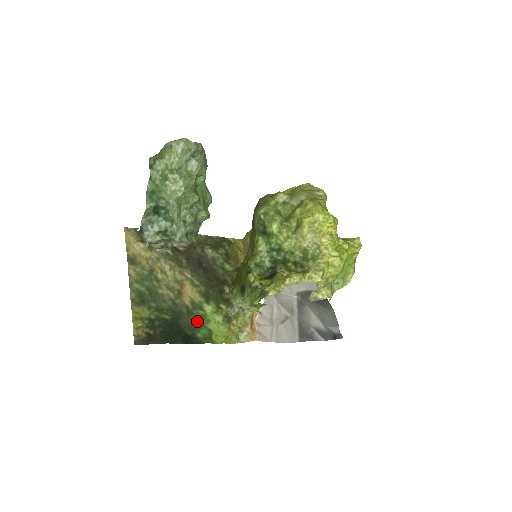
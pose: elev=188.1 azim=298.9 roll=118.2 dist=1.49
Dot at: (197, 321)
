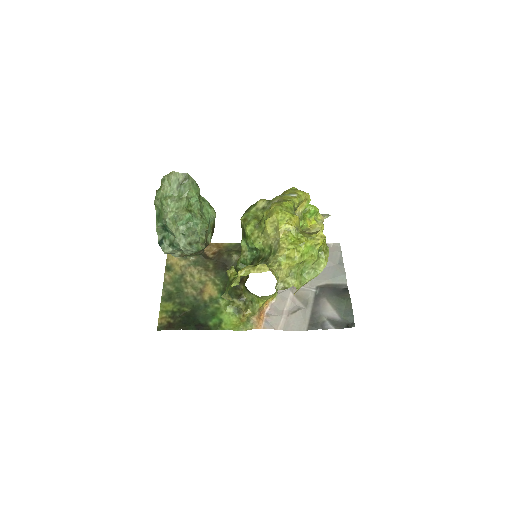
Dot at: (211, 312)
